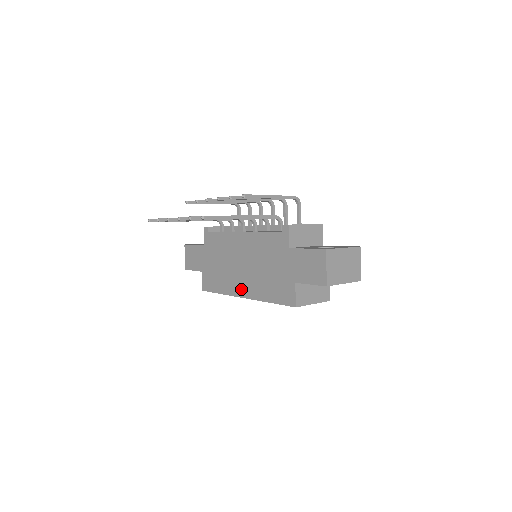
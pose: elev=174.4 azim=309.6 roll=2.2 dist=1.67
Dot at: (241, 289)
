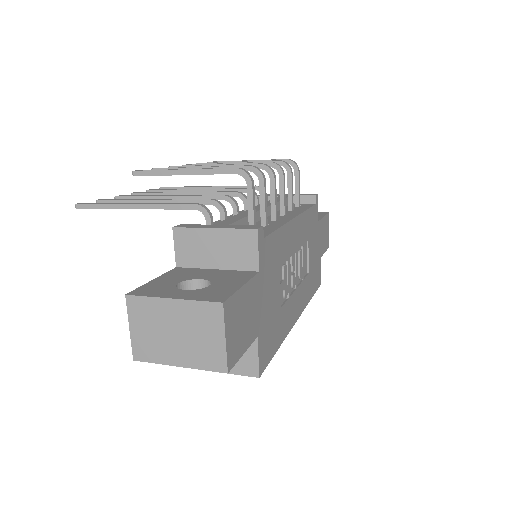
Dot at: occluded
